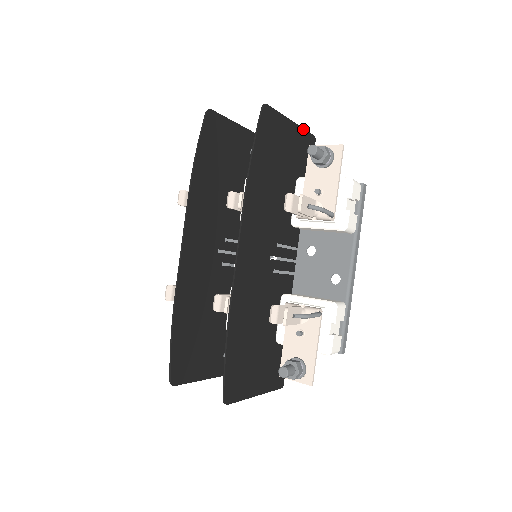
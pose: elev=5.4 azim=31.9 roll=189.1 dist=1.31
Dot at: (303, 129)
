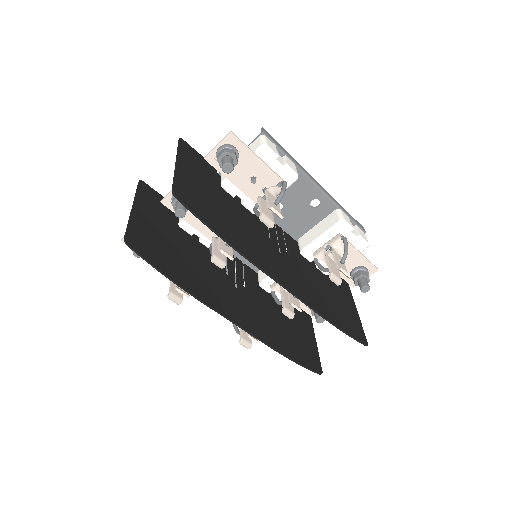
Dot at: (178, 151)
